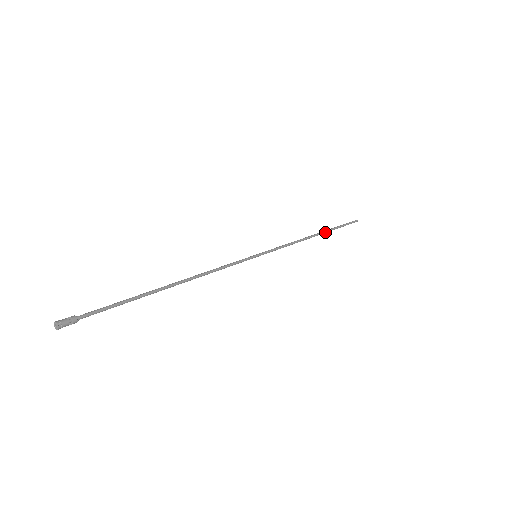
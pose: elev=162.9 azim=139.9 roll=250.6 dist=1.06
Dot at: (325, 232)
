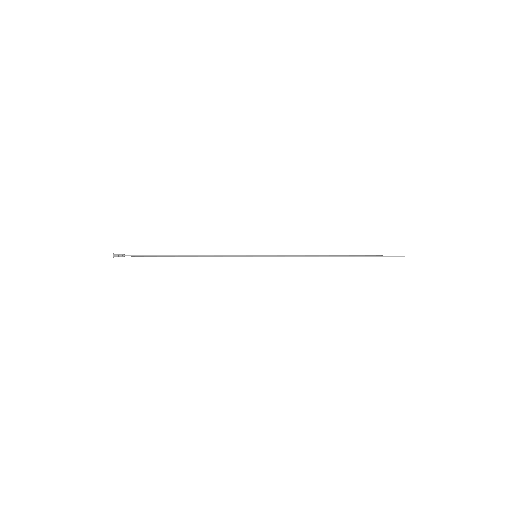
Dot at: occluded
